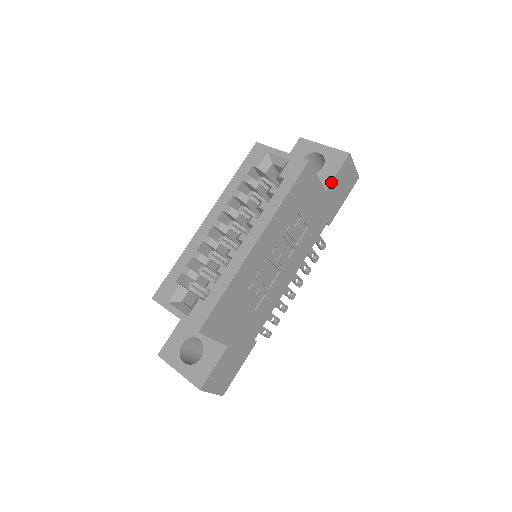
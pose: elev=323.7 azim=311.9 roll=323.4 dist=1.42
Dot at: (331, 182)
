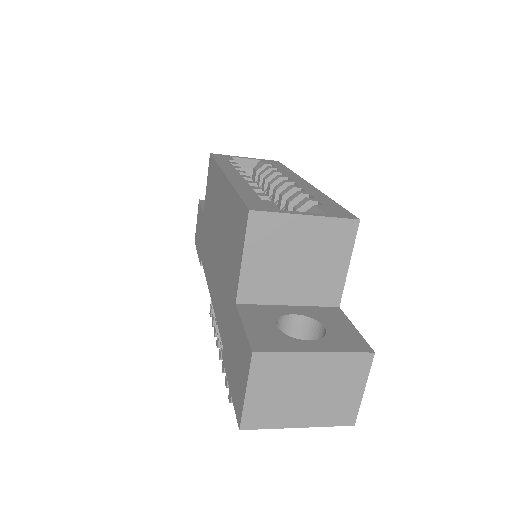
Dot at: occluded
